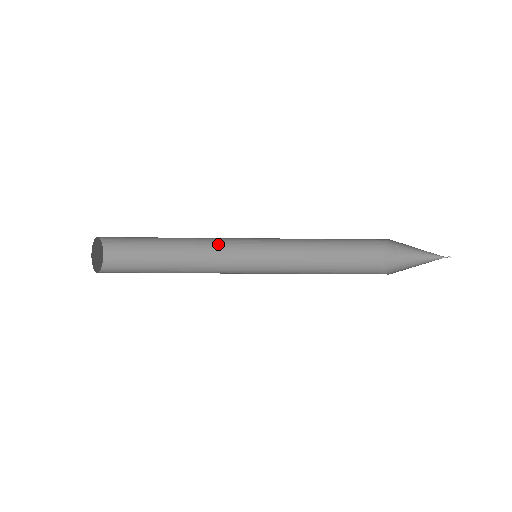
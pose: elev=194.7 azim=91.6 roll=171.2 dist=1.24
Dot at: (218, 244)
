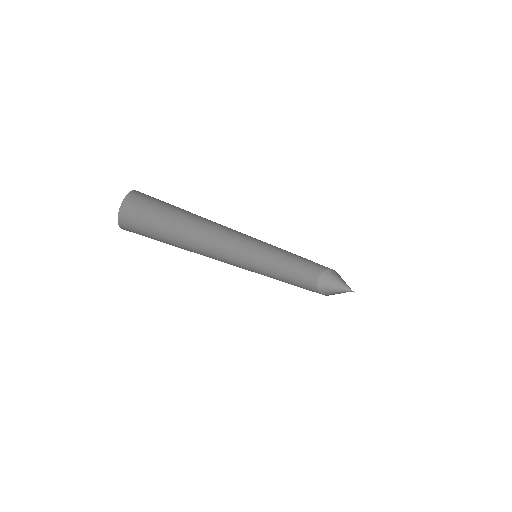
Dot at: (233, 230)
